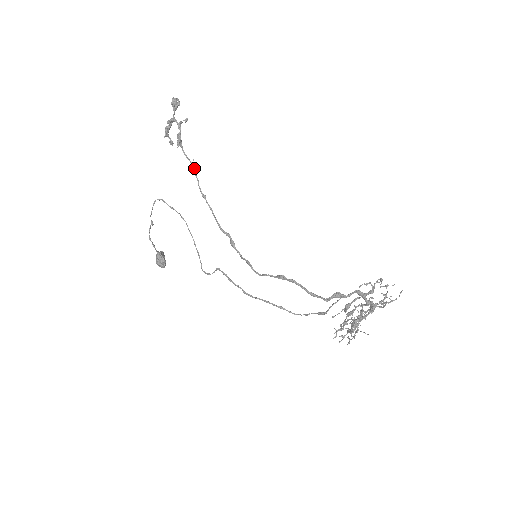
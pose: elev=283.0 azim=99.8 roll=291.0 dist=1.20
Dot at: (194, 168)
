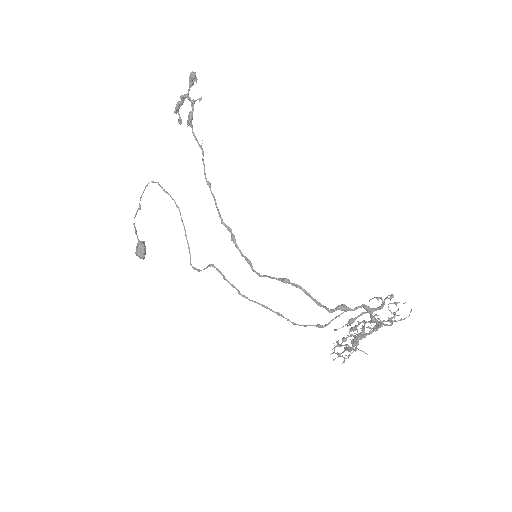
Dot at: (202, 151)
